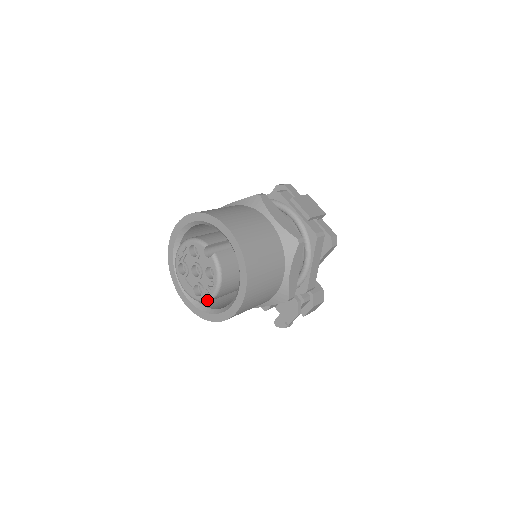
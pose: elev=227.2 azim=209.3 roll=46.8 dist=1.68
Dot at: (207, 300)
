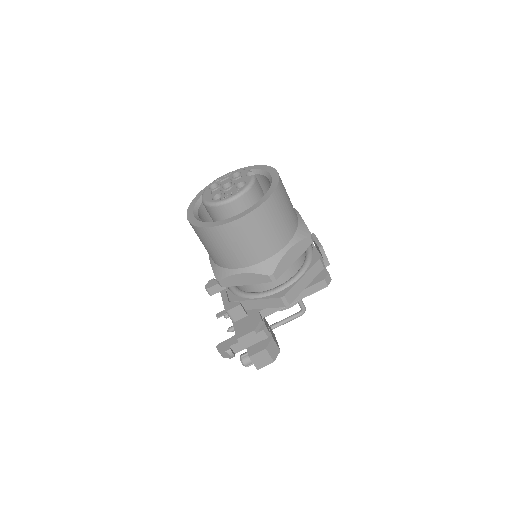
Dot at: (221, 202)
